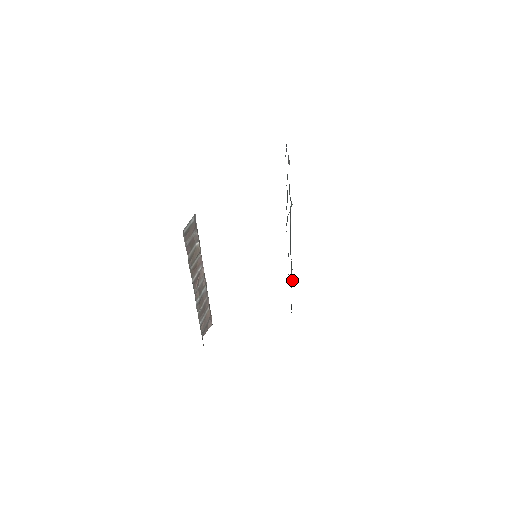
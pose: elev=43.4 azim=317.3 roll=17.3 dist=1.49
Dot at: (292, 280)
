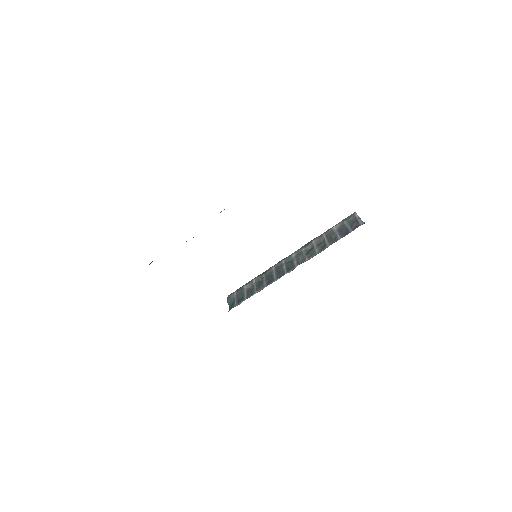
Dot at: (249, 285)
